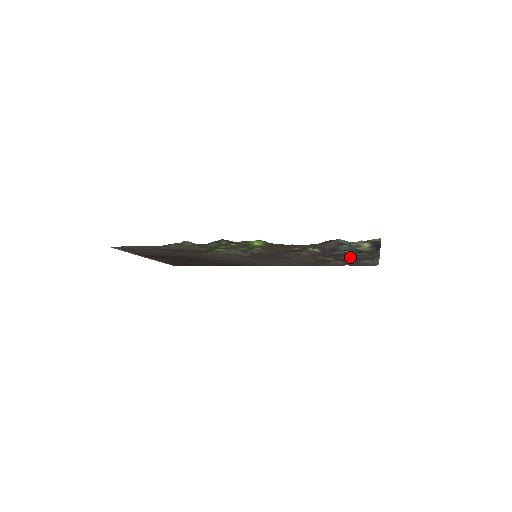
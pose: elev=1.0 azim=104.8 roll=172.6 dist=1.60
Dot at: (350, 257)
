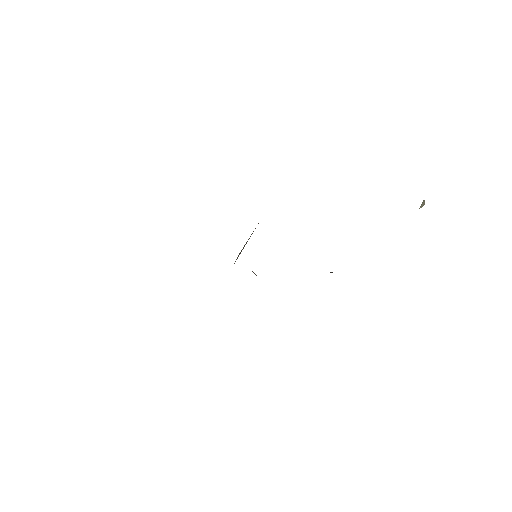
Dot at: occluded
